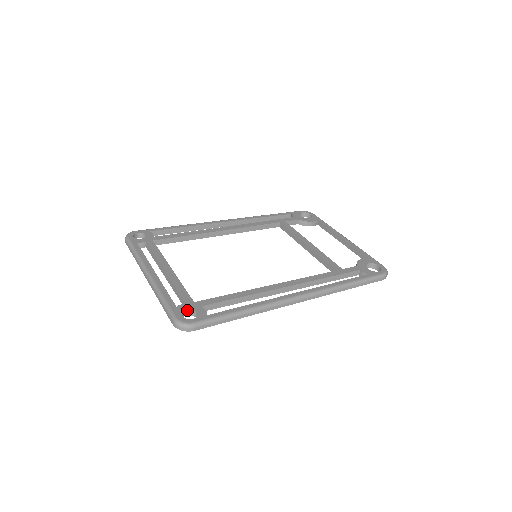
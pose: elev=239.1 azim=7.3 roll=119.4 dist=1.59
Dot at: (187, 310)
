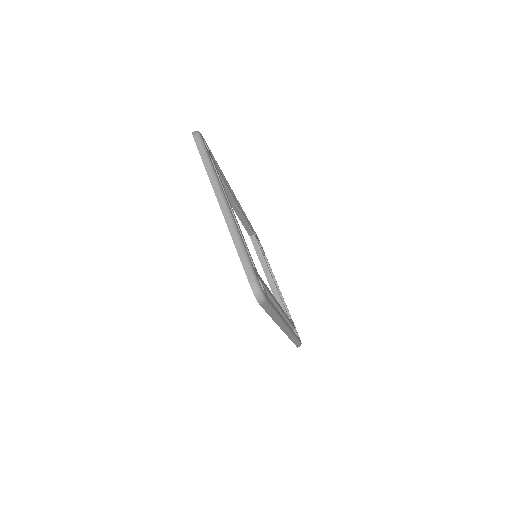
Dot at: occluded
